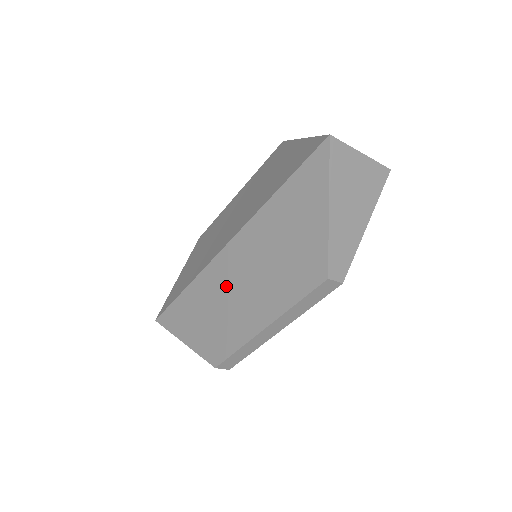
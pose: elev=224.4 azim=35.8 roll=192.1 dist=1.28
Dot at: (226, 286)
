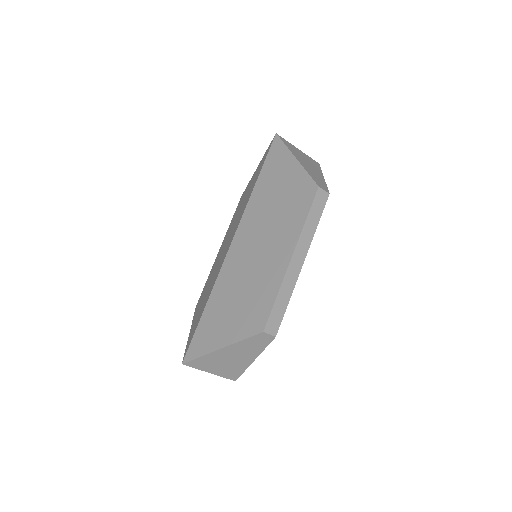
Dot at: (244, 265)
